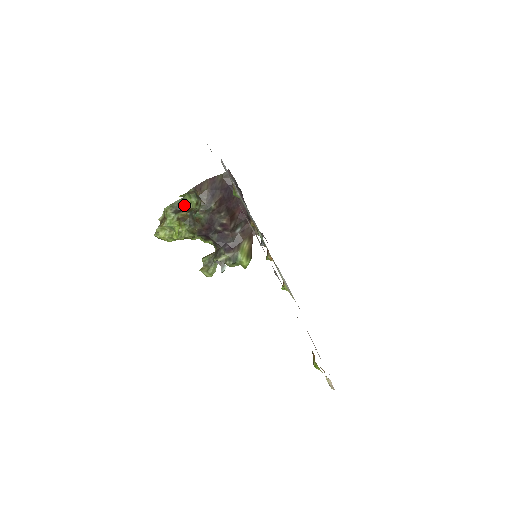
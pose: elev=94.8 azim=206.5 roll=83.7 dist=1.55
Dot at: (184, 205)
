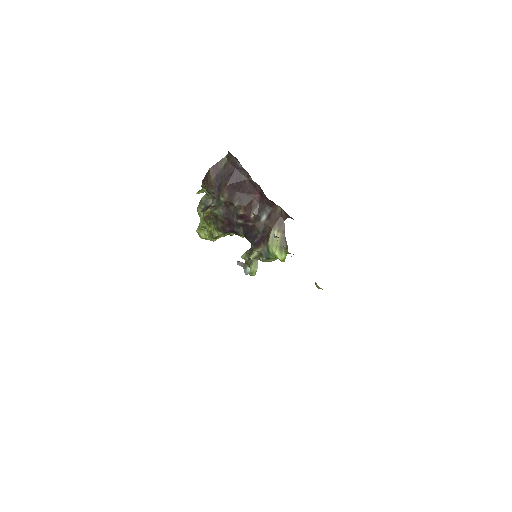
Dot at: (211, 200)
